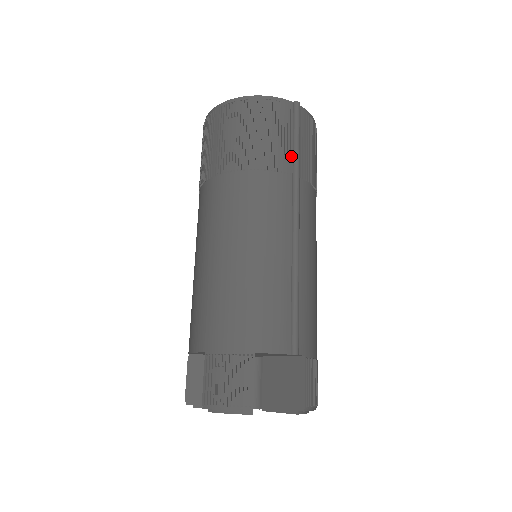
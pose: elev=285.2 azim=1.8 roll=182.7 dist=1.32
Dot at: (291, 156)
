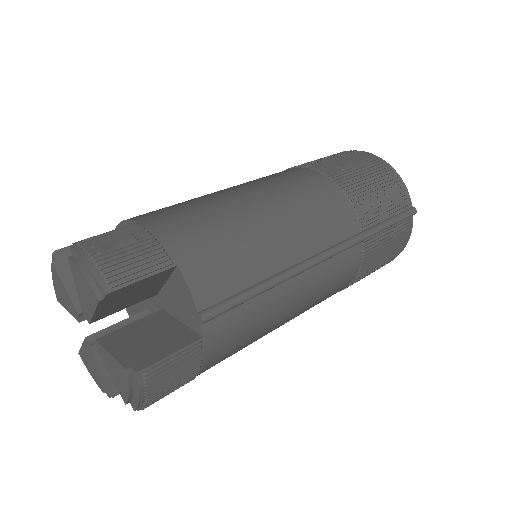
Dot at: (375, 222)
